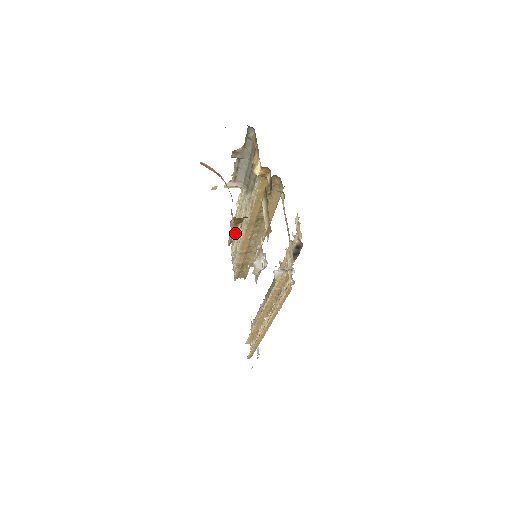
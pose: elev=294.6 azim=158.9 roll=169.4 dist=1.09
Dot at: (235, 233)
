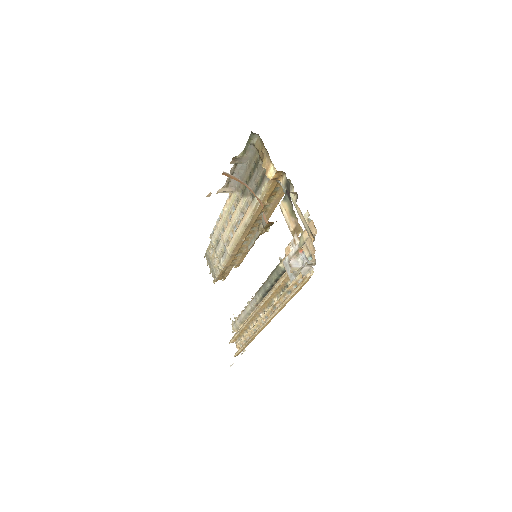
Dot at: (222, 237)
